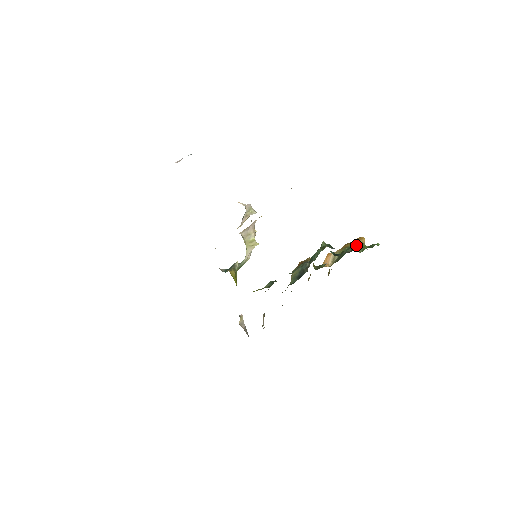
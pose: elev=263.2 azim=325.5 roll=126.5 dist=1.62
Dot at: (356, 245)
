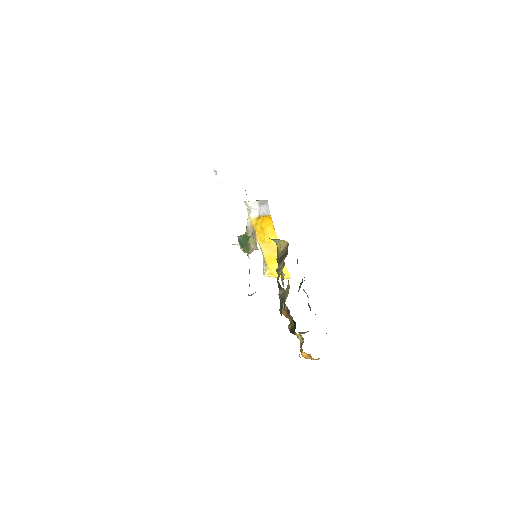
Dot at: occluded
